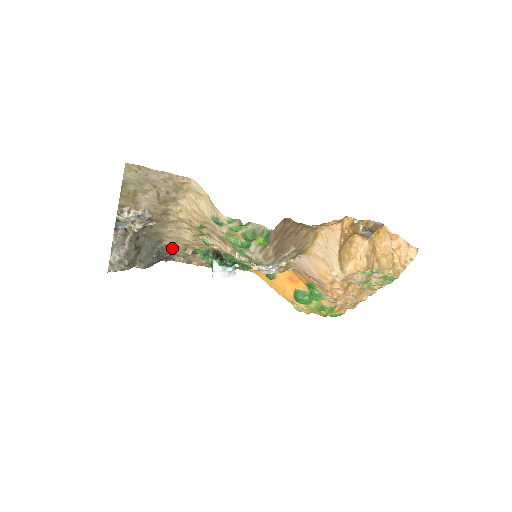
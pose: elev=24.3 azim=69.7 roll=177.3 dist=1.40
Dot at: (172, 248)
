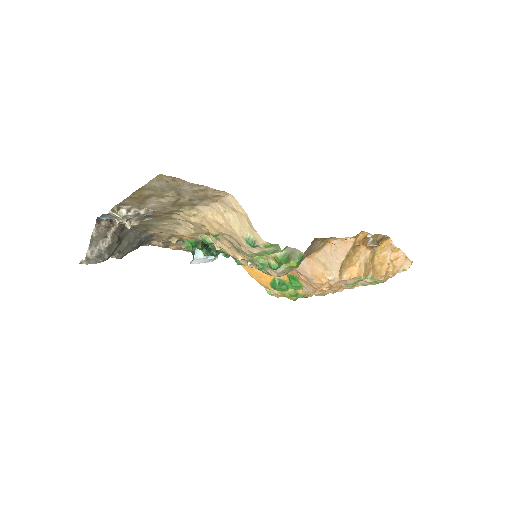
Dot at: (155, 236)
